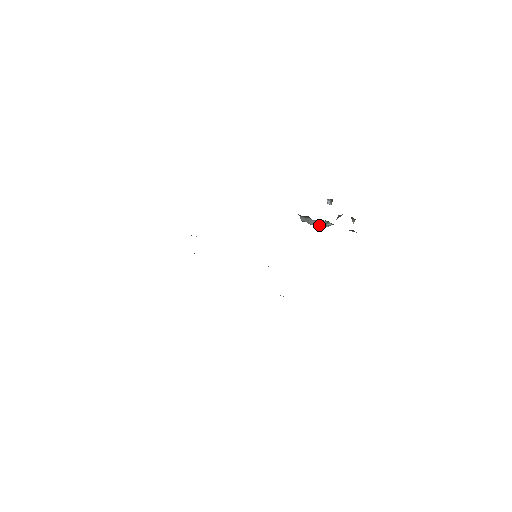
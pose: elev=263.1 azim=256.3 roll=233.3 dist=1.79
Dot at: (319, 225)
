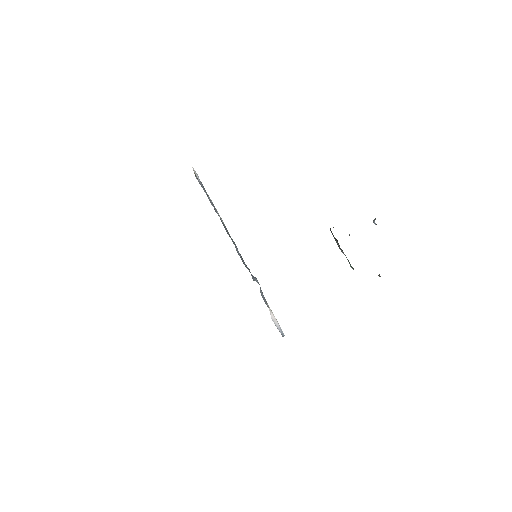
Dot at: occluded
